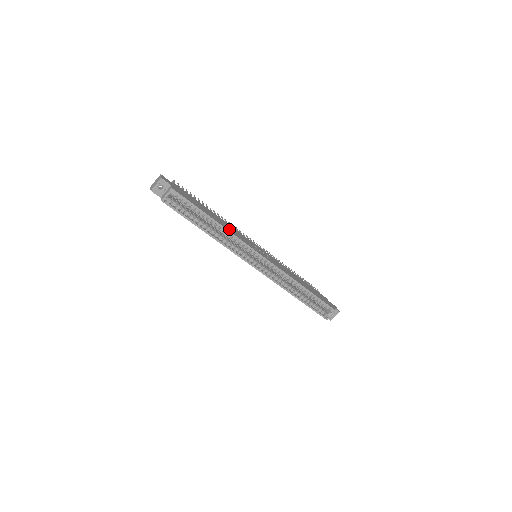
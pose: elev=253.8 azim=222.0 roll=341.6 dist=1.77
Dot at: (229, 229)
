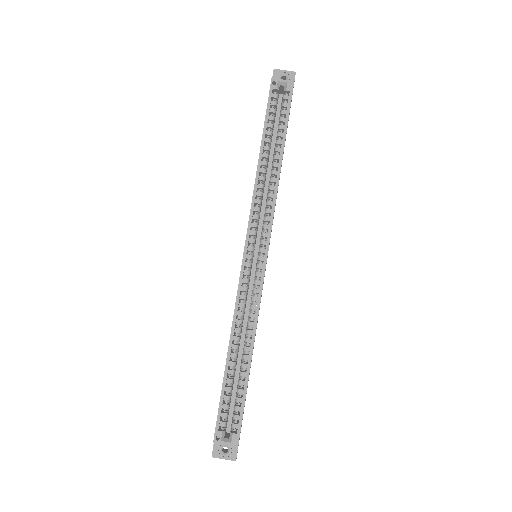
Dot at: occluded
